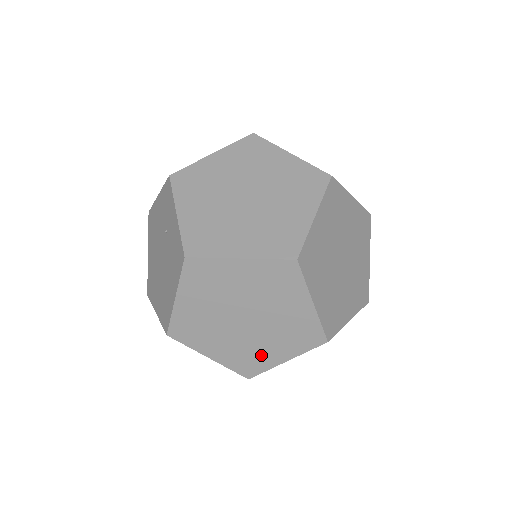
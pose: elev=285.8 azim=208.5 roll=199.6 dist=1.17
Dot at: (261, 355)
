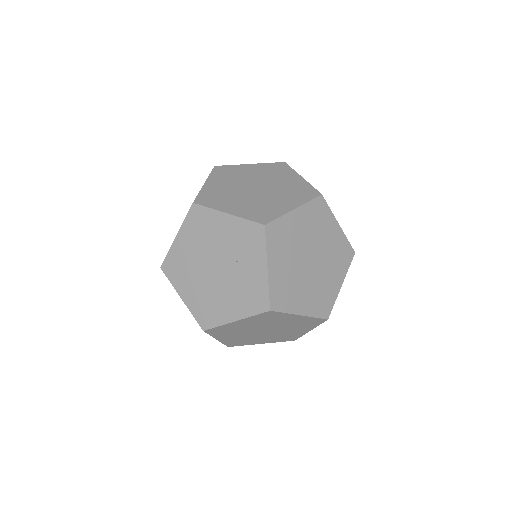
Dot at: (251, 341)
